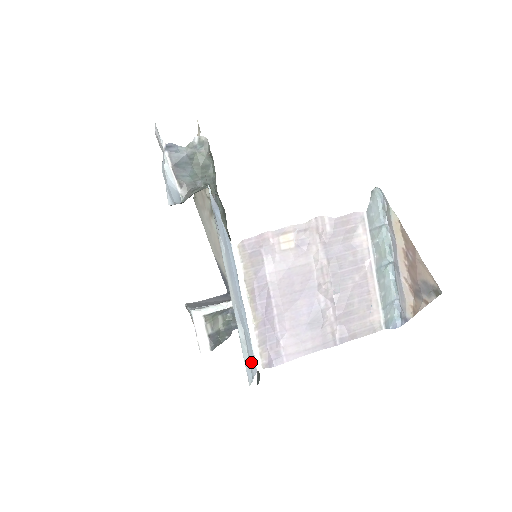
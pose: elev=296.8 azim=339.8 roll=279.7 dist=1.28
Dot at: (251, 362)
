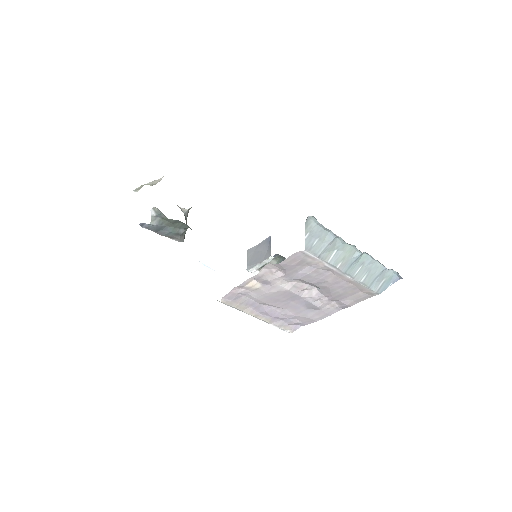
Dot at: occluded
